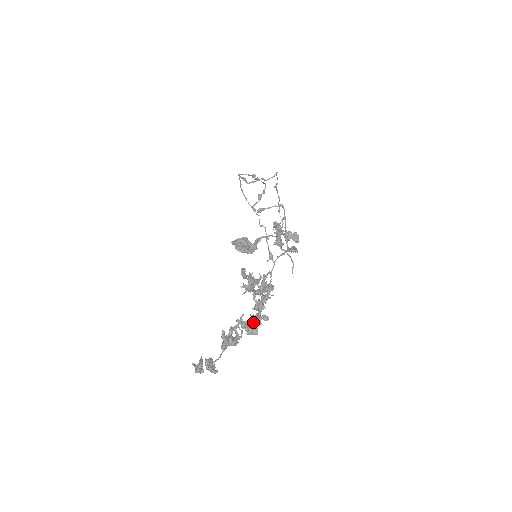
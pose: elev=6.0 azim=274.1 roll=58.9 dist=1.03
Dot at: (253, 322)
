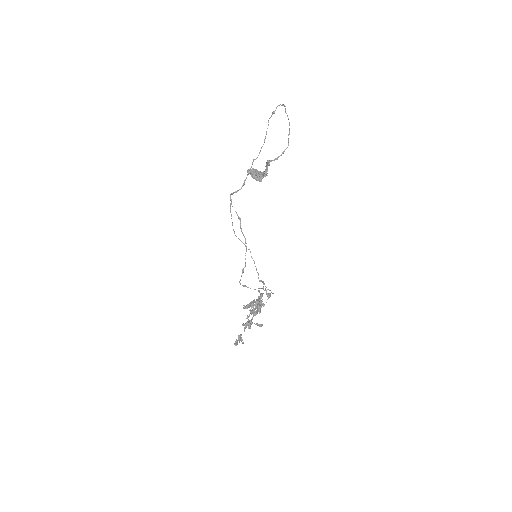
Dot at: occluded
